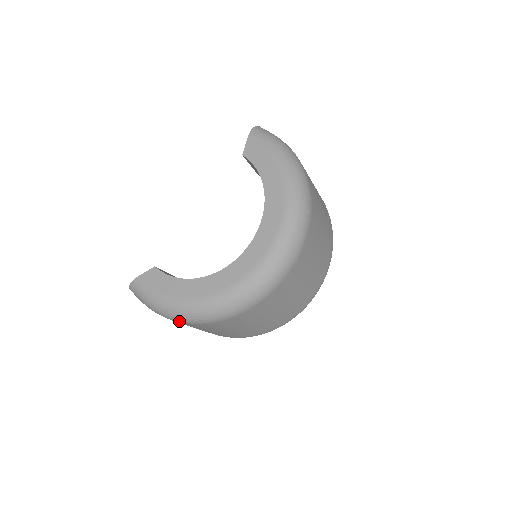
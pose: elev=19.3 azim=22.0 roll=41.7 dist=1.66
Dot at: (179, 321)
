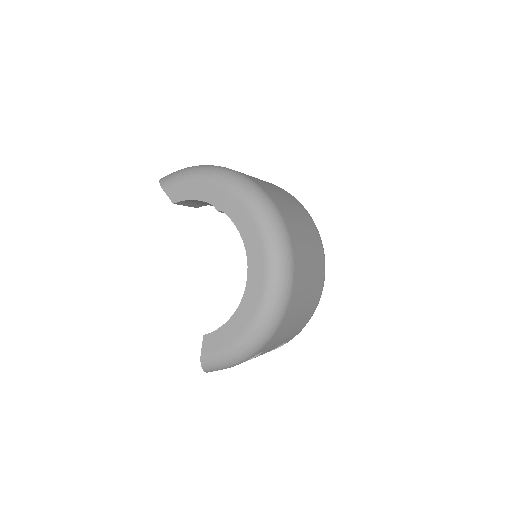
Dot at: (260, 348)
